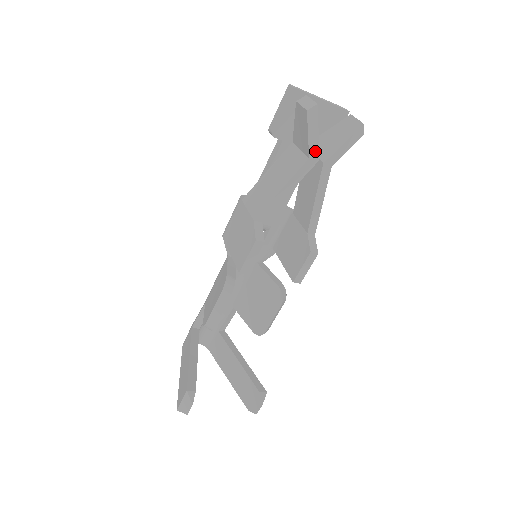
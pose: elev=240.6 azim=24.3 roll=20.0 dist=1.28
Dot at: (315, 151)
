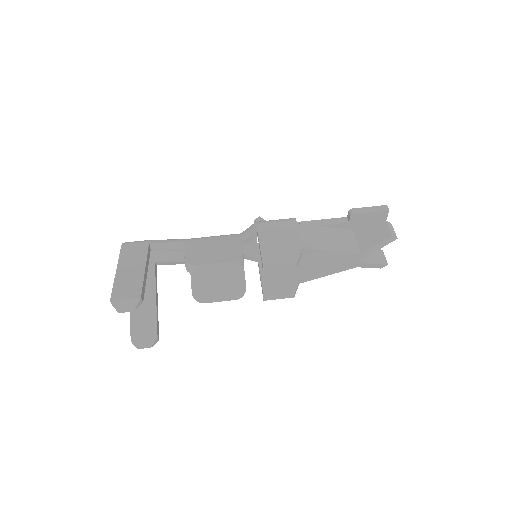
Dot at: (367, 254)
